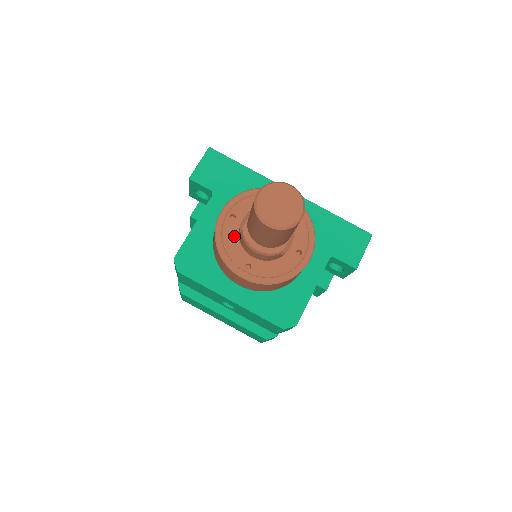
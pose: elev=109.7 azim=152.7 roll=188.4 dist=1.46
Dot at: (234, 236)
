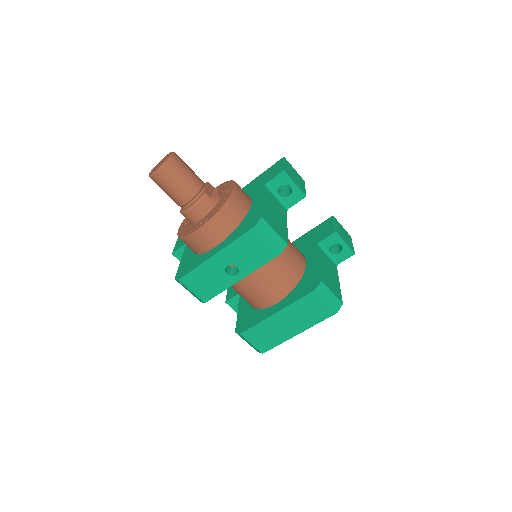
Dot at: (188, 226)
